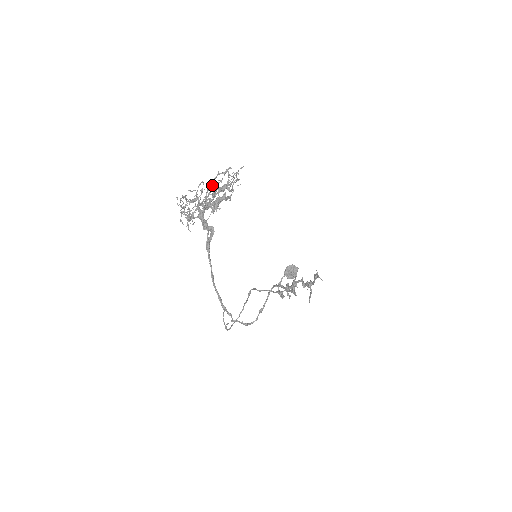
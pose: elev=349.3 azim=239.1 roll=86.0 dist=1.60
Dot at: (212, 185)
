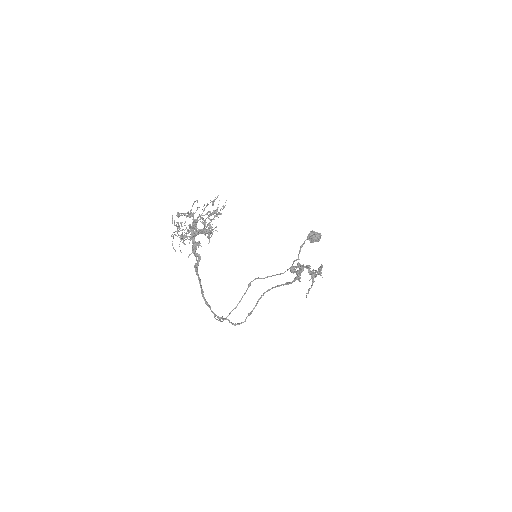
Dot at: (190, 231)
